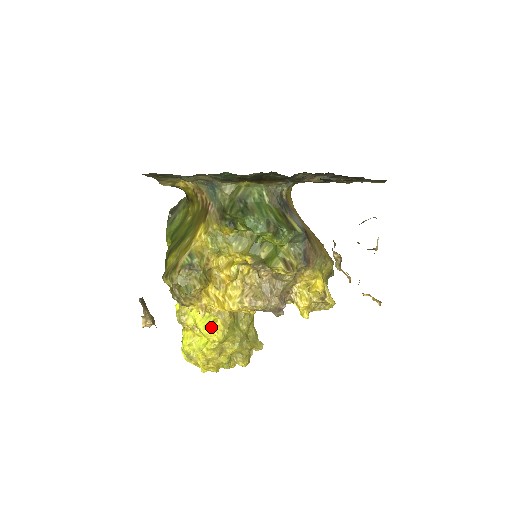
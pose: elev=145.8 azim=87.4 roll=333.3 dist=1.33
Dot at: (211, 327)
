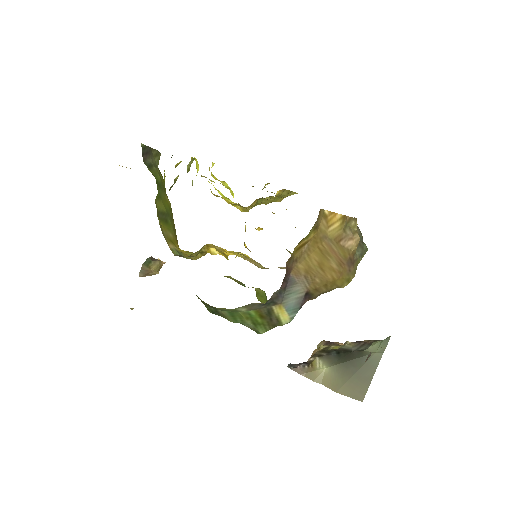
Dot at: occluded
